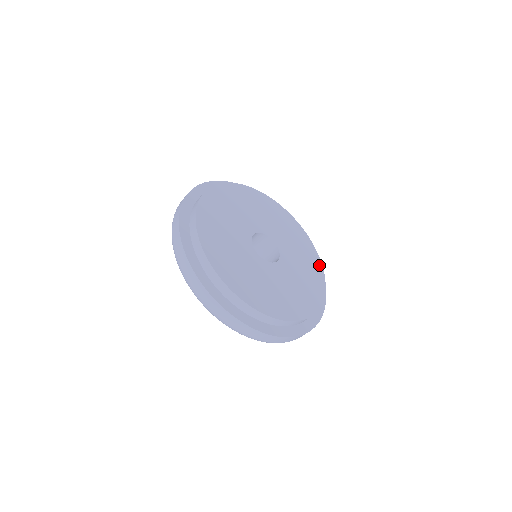
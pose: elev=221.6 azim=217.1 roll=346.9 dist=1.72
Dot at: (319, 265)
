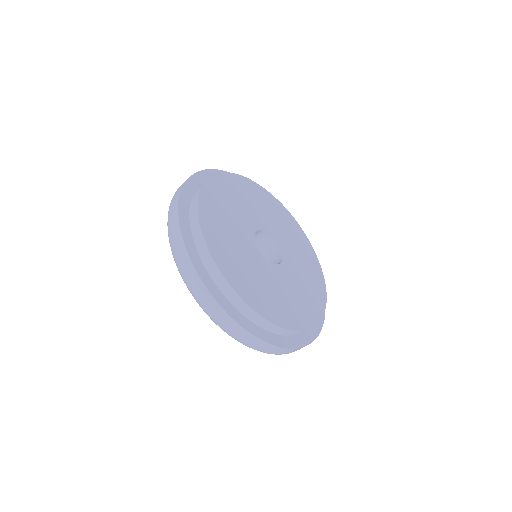
Dot at: (303, 235)
